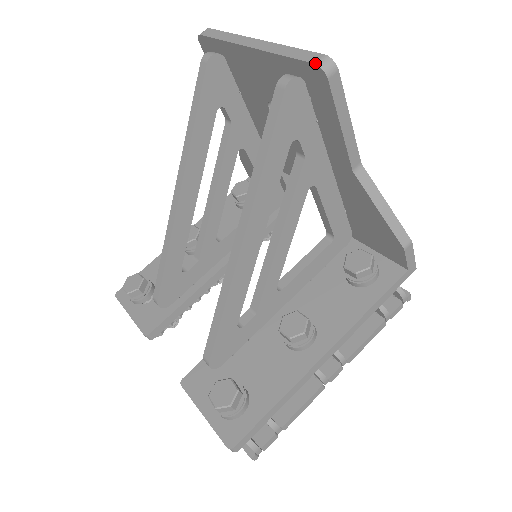
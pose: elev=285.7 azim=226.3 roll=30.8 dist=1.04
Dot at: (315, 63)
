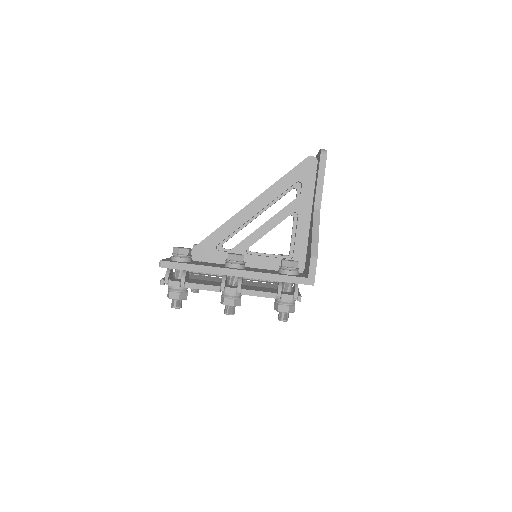
Dot at: (321, 149)
